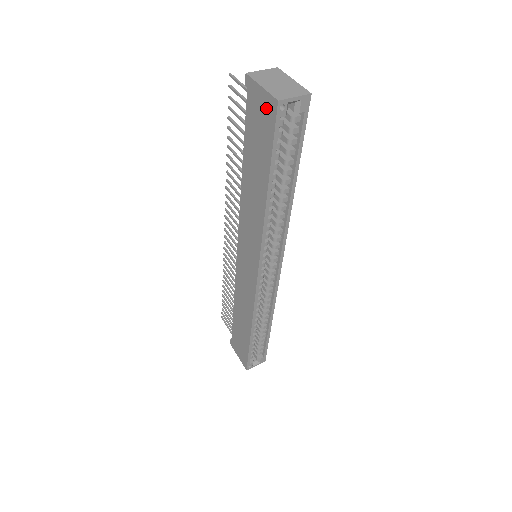
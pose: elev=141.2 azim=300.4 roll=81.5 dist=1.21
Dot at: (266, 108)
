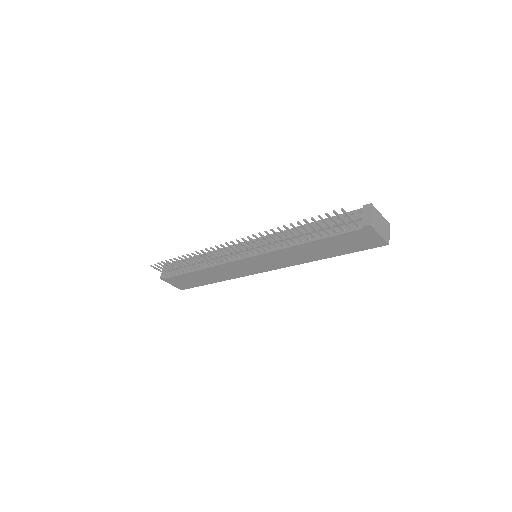
Dot at: (374, 242)
